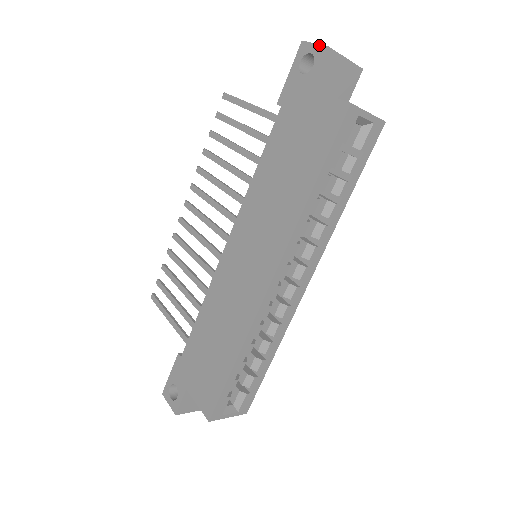
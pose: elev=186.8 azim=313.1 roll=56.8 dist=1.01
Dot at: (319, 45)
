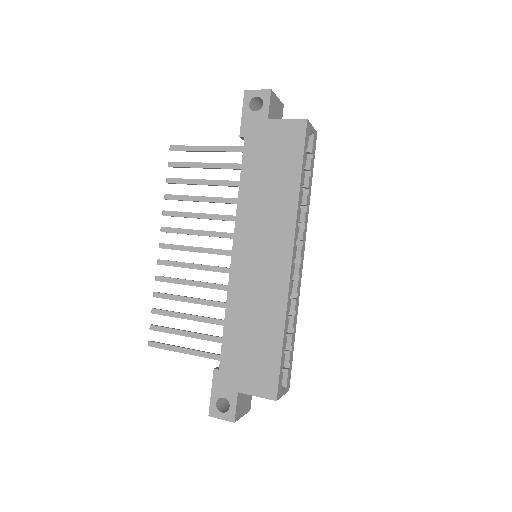
Dot at: (262, 90)
